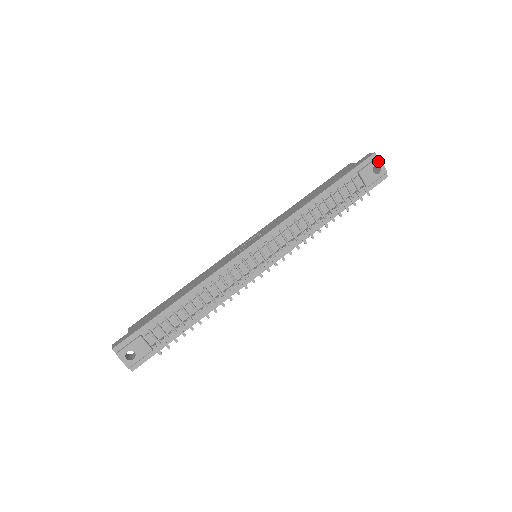
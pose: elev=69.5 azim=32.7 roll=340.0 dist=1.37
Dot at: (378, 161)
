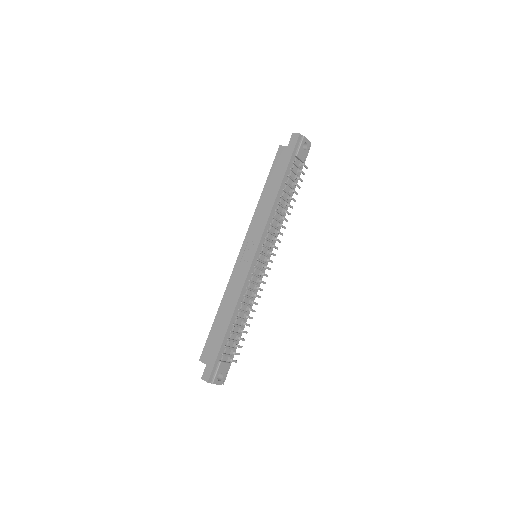
Dot at: (304, 139)
